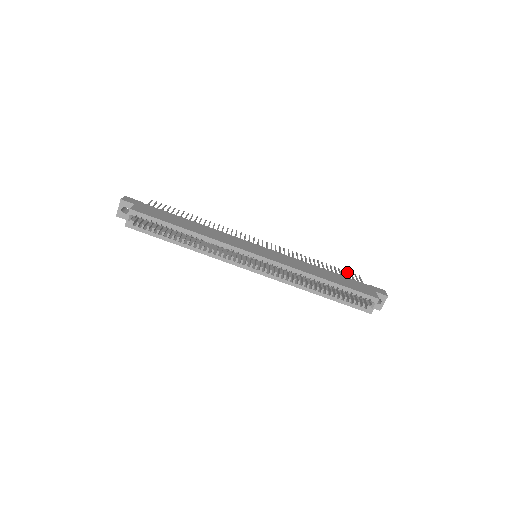
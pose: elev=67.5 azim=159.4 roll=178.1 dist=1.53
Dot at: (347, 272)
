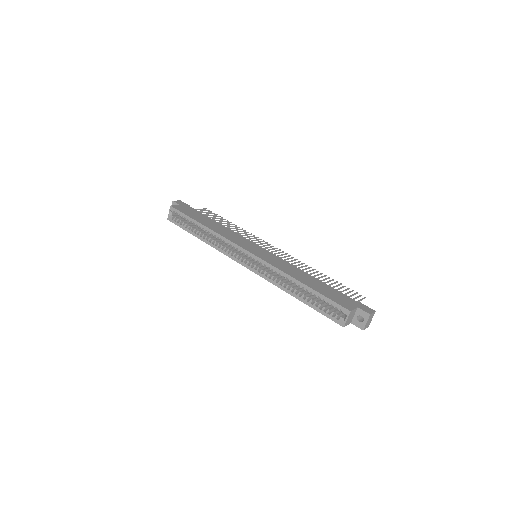
Dot at: occluded
